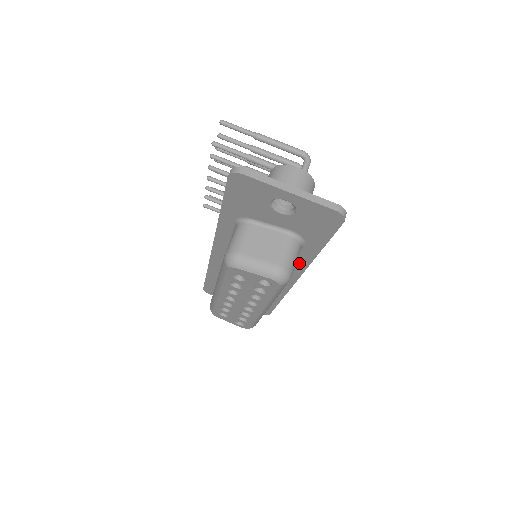
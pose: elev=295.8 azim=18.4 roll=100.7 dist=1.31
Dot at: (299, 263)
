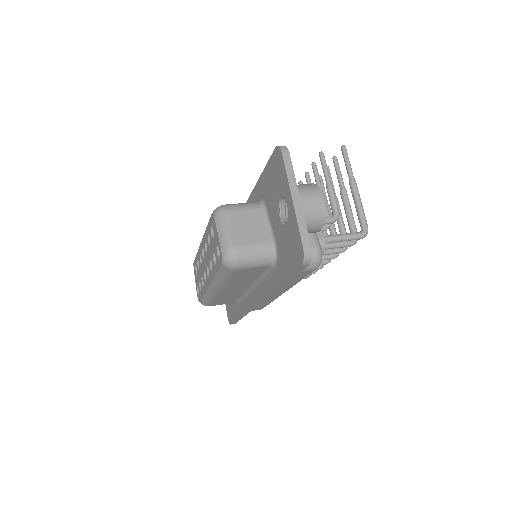
Dot at: (265, 285)
